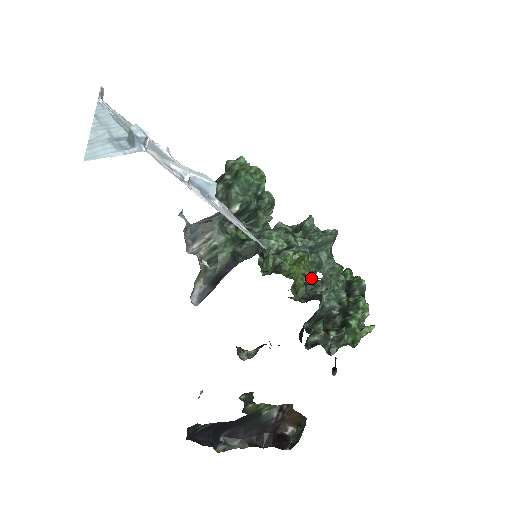
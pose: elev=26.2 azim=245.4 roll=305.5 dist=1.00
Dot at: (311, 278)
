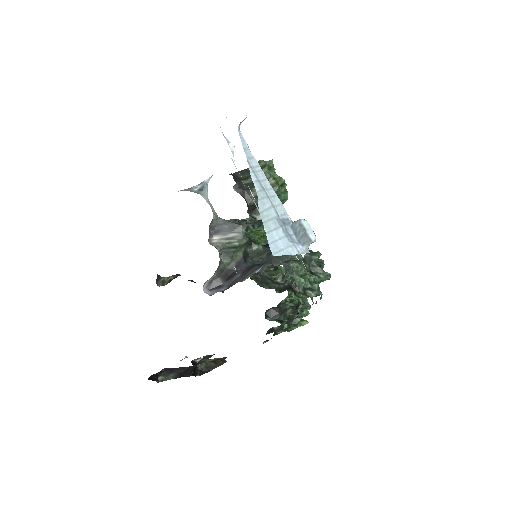
Dot at: occluded
